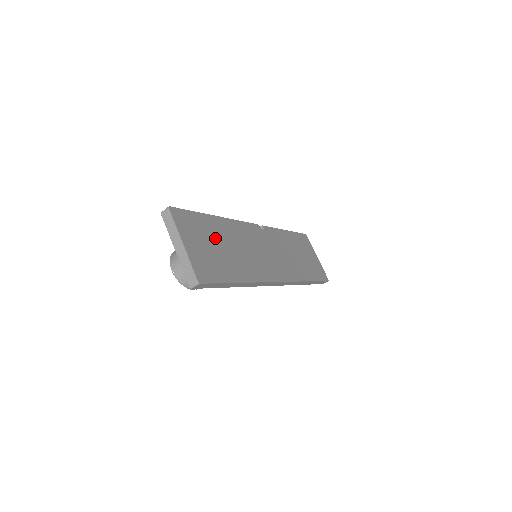
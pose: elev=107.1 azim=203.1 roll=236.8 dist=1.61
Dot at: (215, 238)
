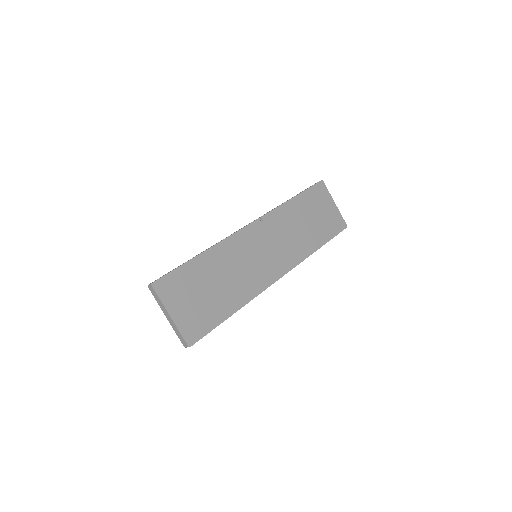
Dot at: (204, 281)
